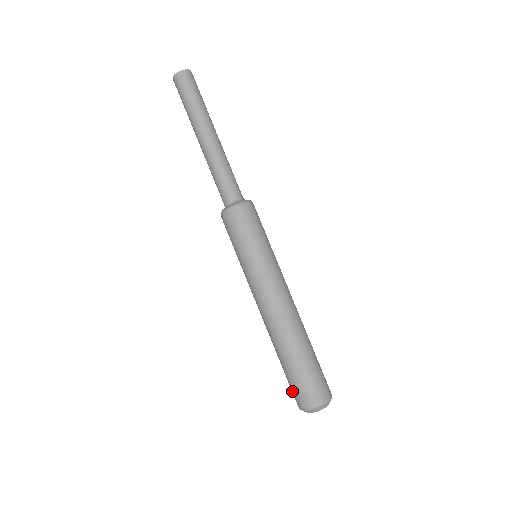
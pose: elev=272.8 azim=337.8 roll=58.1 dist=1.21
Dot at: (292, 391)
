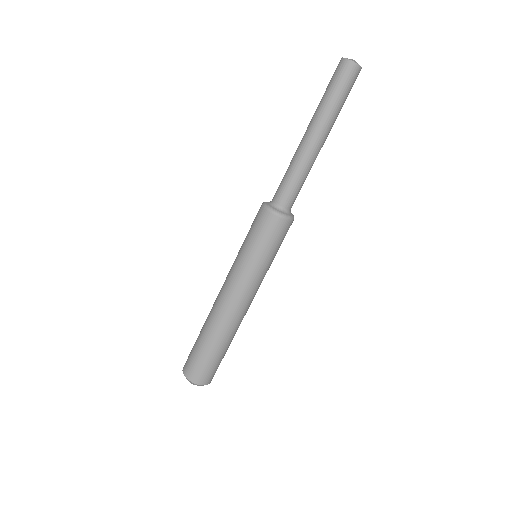
Dot at: (191, 361)
